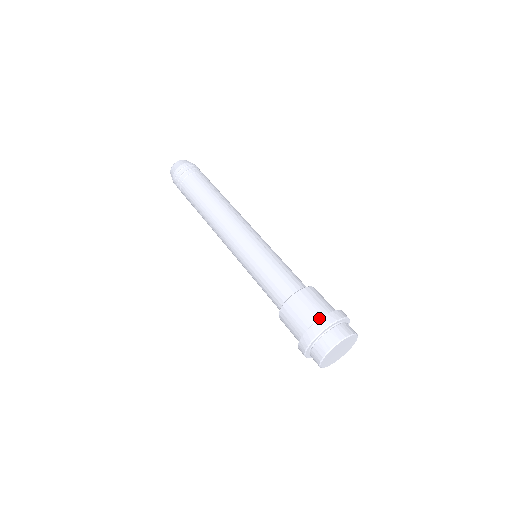
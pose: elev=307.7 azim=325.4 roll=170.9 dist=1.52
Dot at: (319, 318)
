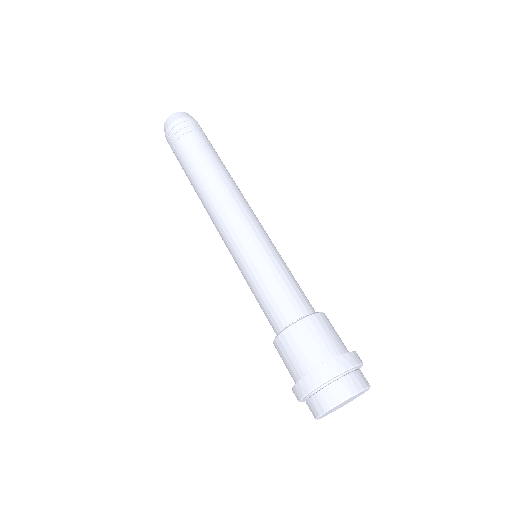
Dot at: (345, 352)
